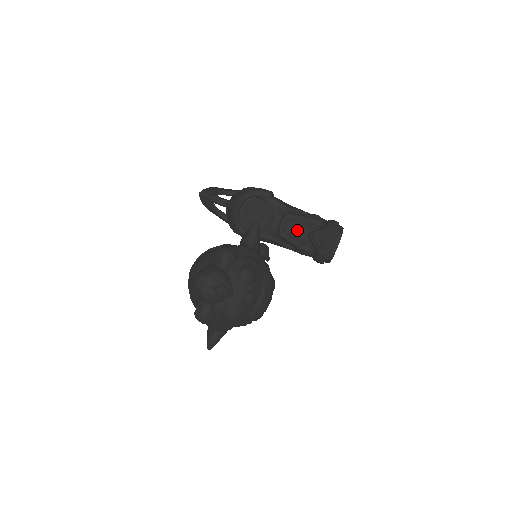
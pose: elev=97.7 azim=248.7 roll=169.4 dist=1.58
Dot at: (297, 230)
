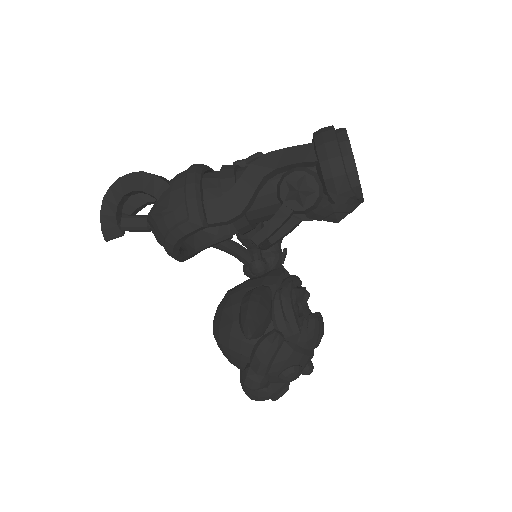
Dot at: occluded
